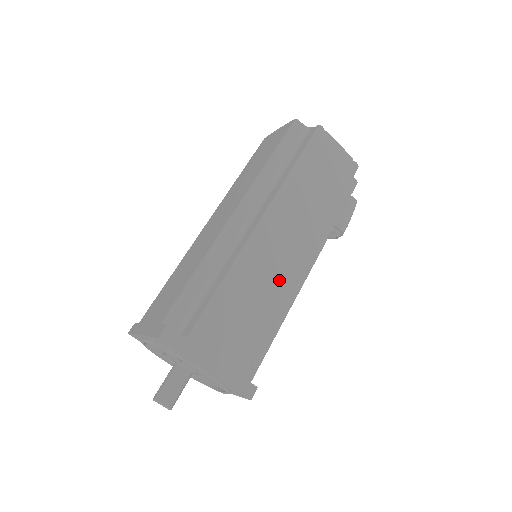
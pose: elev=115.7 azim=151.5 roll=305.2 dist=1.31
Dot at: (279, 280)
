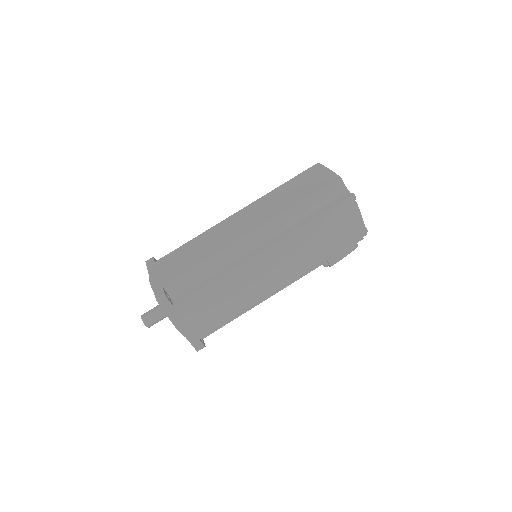
Dot at: (255, 292)
